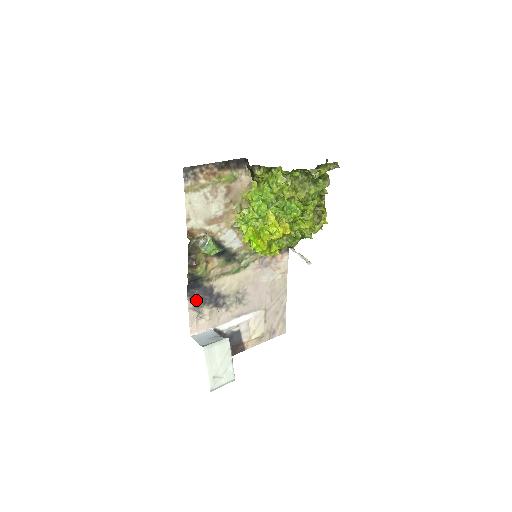
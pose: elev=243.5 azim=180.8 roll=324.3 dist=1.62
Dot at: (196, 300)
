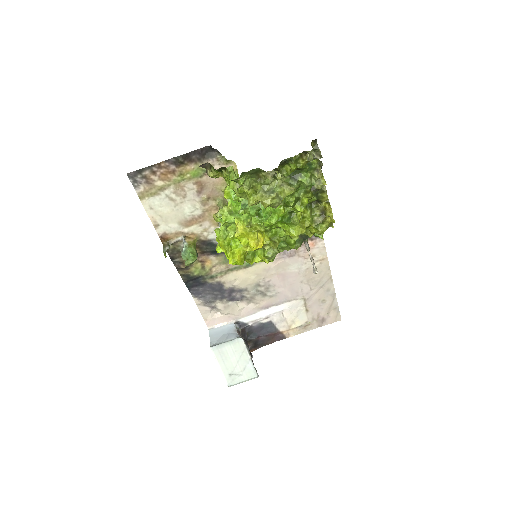
Dot at: (204, 296)
